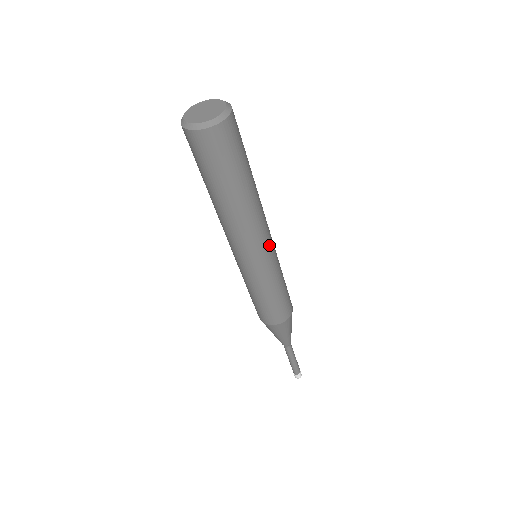
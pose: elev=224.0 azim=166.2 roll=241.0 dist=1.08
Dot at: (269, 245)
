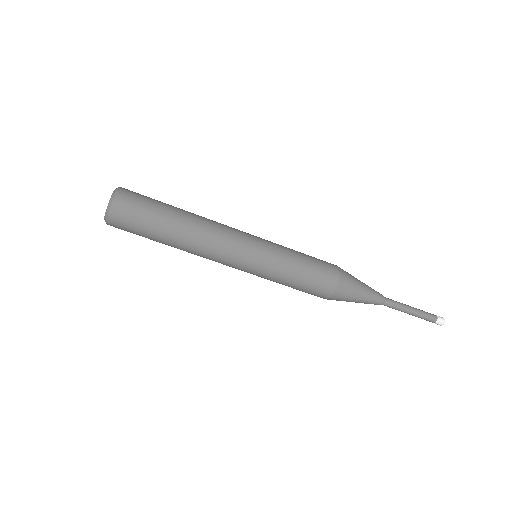
Dot at: (245, 233)
